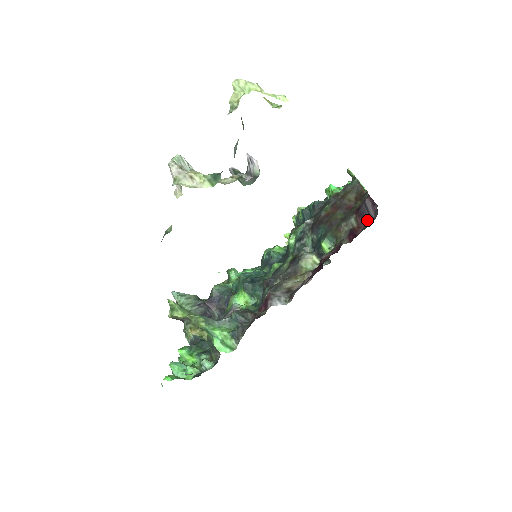
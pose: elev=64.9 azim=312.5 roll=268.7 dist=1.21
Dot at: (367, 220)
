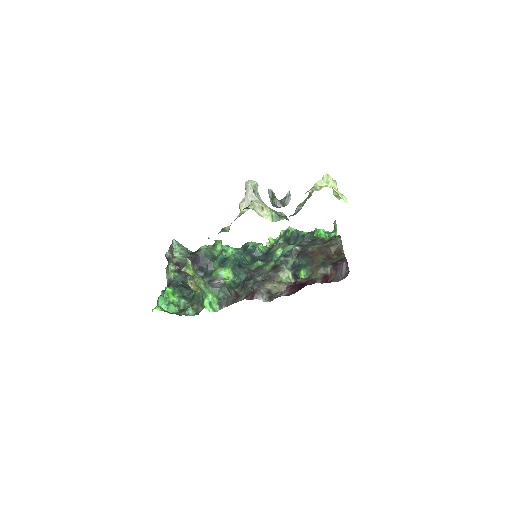
Dot at: (338, 275)
